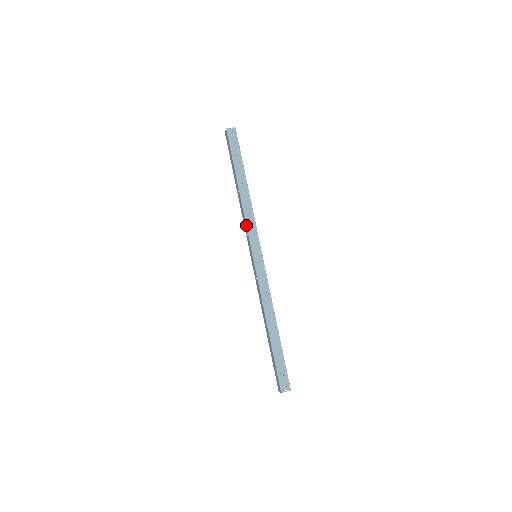
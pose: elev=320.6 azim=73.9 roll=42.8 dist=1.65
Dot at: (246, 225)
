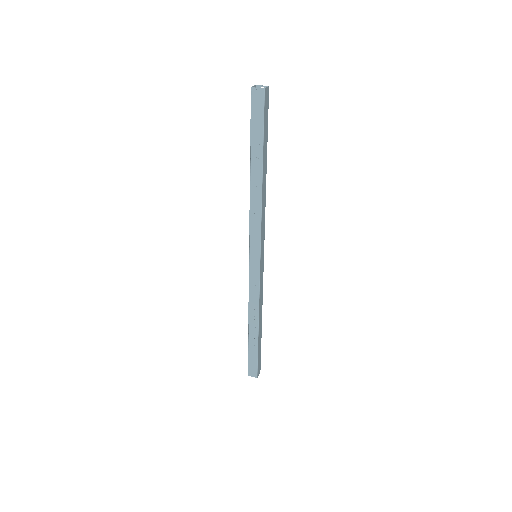
Dot at: (249, 223)
